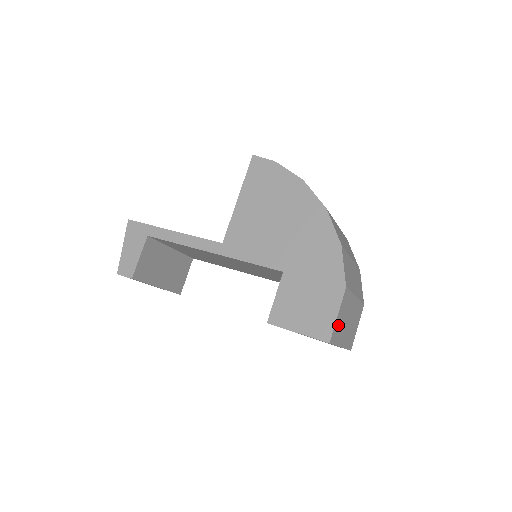
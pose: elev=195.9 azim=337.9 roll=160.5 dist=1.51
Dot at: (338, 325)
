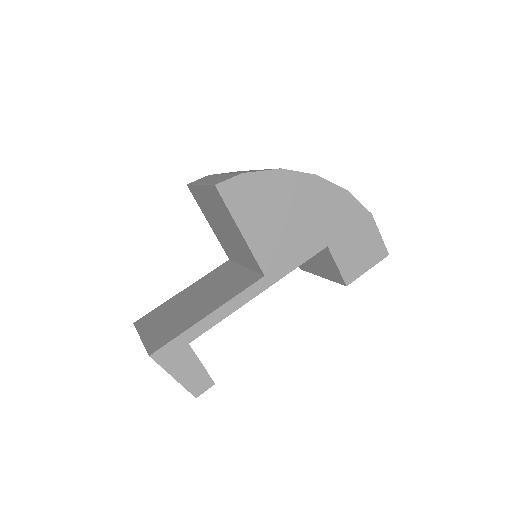
Dot at: occluded
